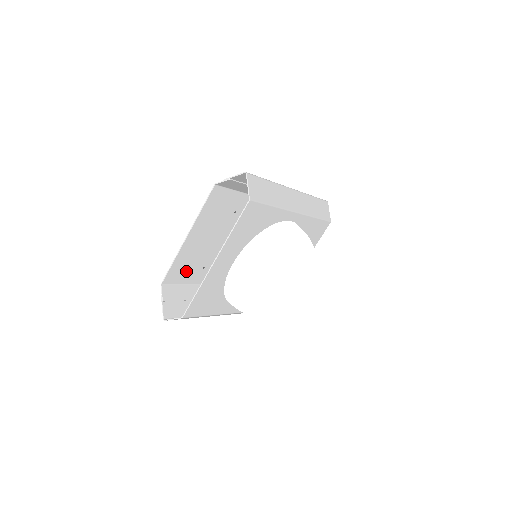
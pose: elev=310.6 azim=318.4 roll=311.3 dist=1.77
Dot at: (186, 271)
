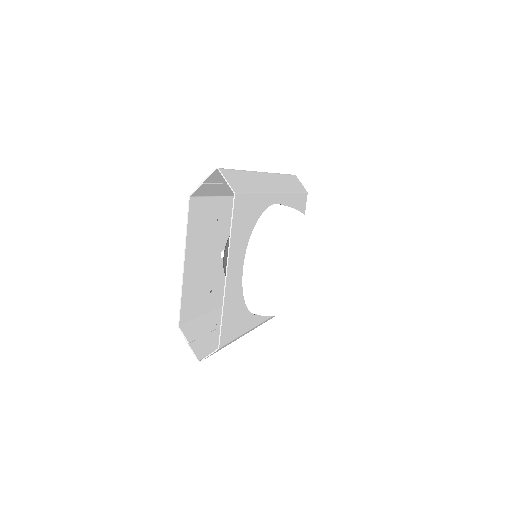
Dot at: (196, 302)
